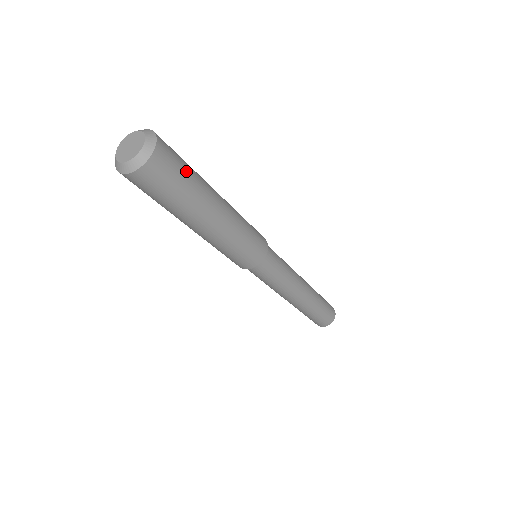
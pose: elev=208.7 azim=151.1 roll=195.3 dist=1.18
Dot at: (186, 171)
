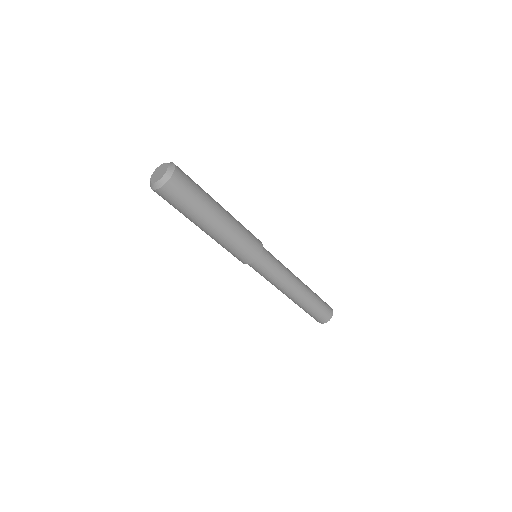
Dot at: (194, 193)
